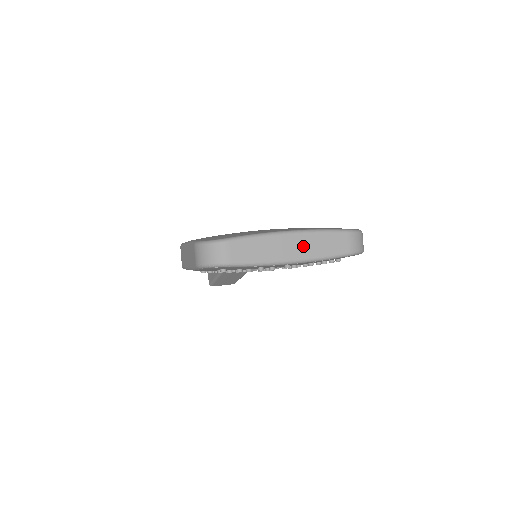
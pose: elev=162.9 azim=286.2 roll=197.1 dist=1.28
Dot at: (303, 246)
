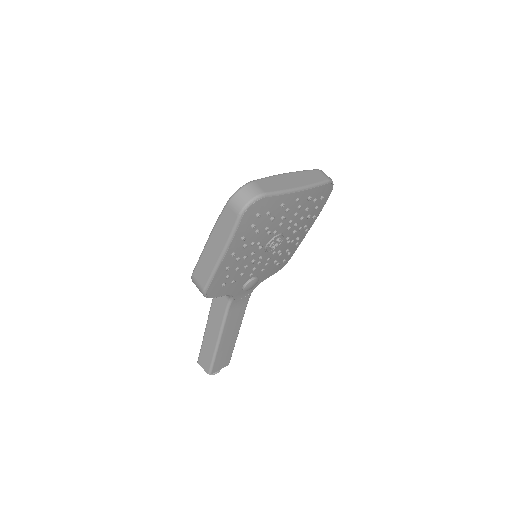
Dot at: (300, 179)
